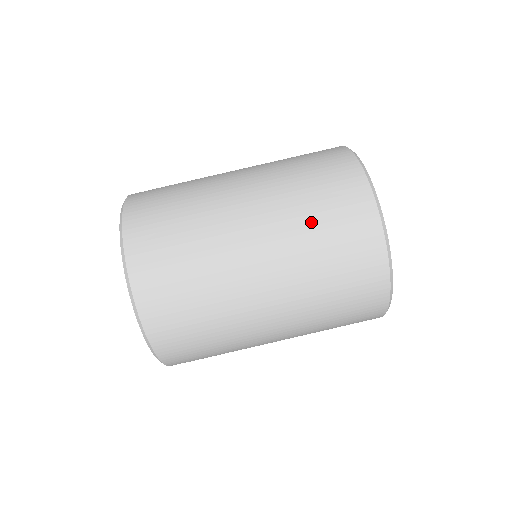
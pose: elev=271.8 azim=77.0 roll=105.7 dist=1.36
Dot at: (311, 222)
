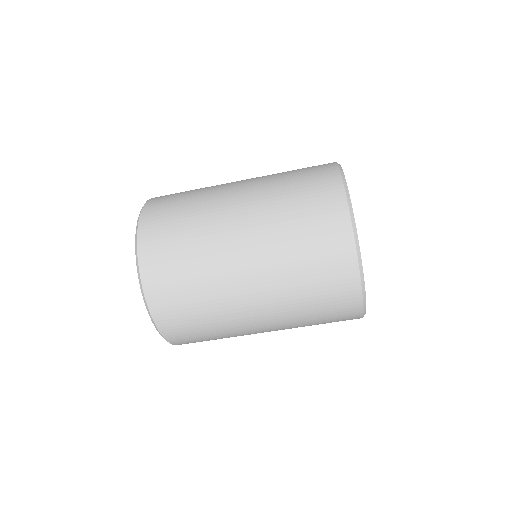
Dot at: (303, 296)
